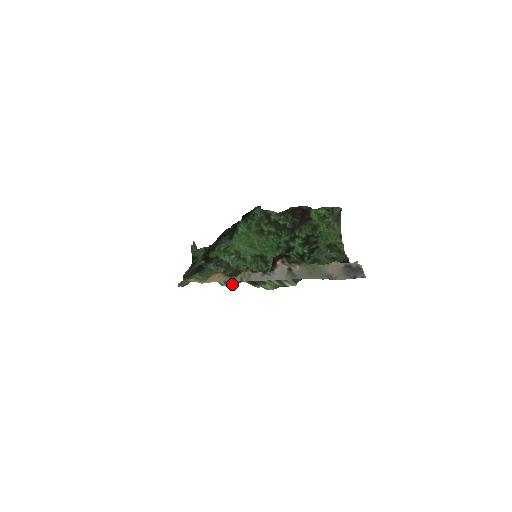
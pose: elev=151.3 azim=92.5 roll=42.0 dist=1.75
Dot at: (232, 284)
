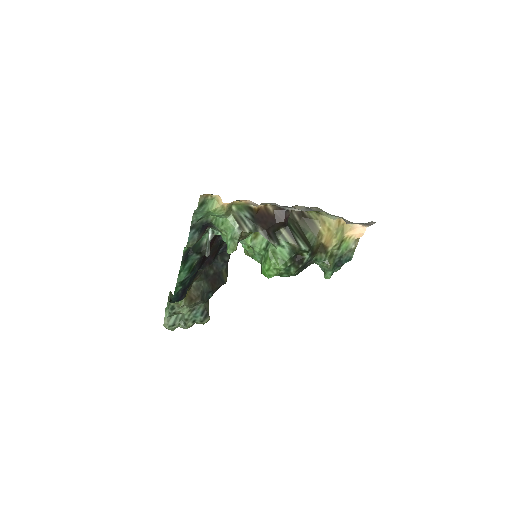
Dot at: (247, 231)
